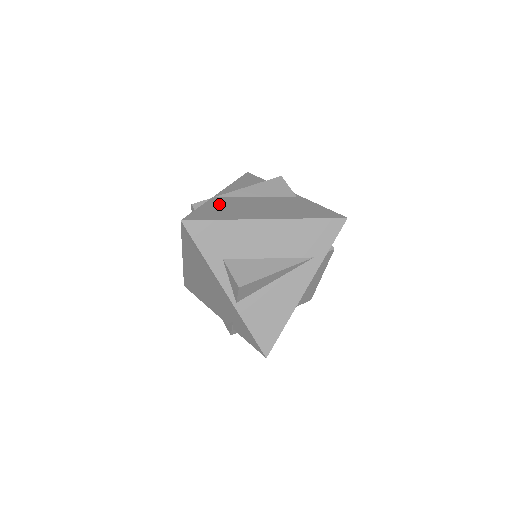
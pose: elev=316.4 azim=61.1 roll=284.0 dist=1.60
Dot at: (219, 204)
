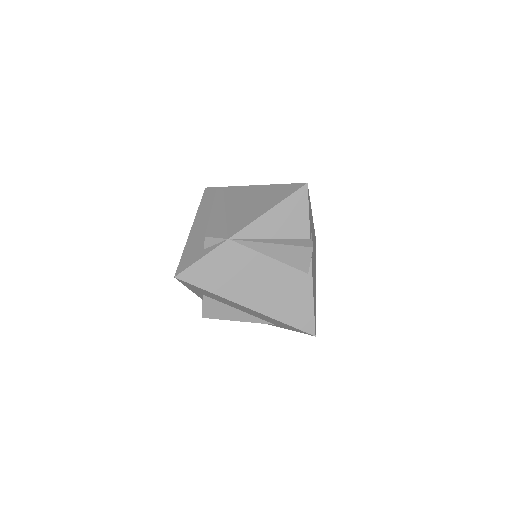
Dot at: (226, 258)
